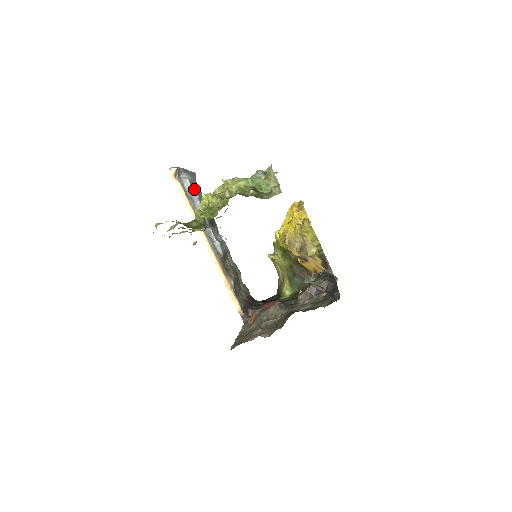
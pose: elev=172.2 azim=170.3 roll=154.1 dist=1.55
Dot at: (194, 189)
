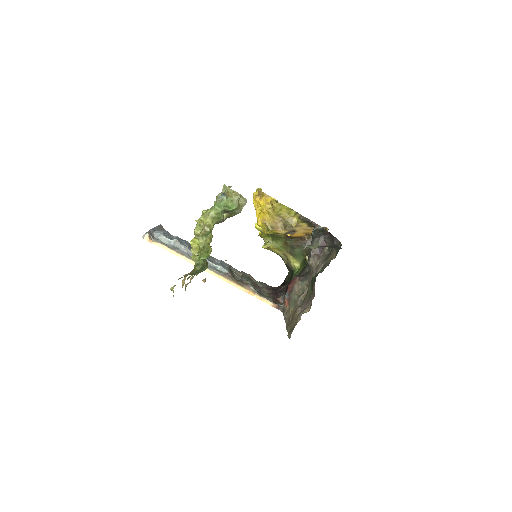
Dot at: (171, 239)
